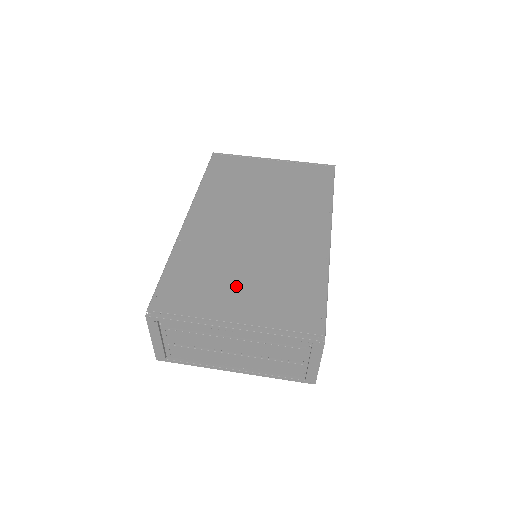
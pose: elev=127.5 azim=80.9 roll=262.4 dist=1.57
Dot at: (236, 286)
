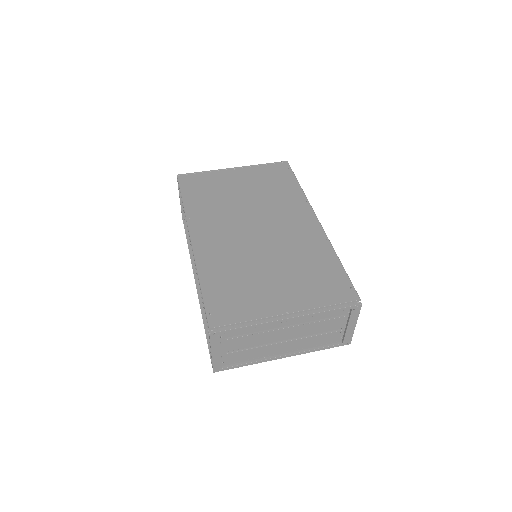
Dot at: (270, 284)
